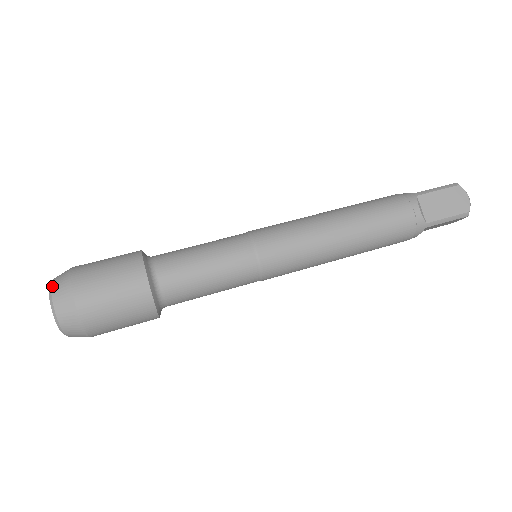
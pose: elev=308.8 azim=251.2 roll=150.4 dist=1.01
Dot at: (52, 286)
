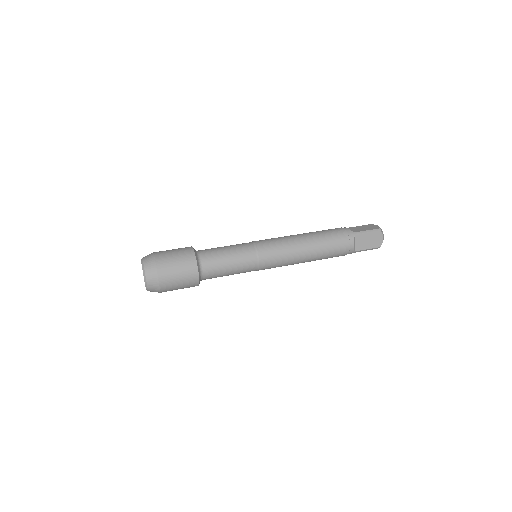
Dot at: occluded
